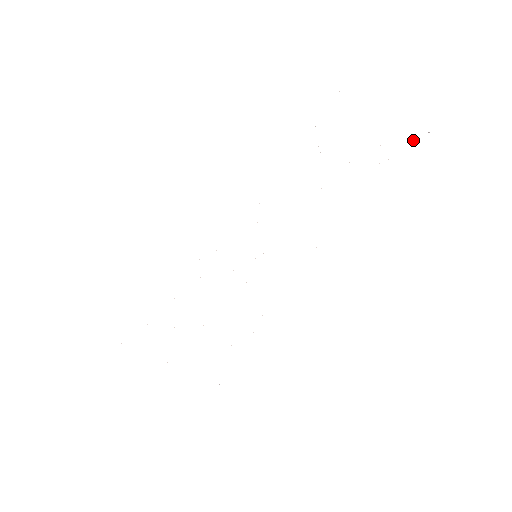
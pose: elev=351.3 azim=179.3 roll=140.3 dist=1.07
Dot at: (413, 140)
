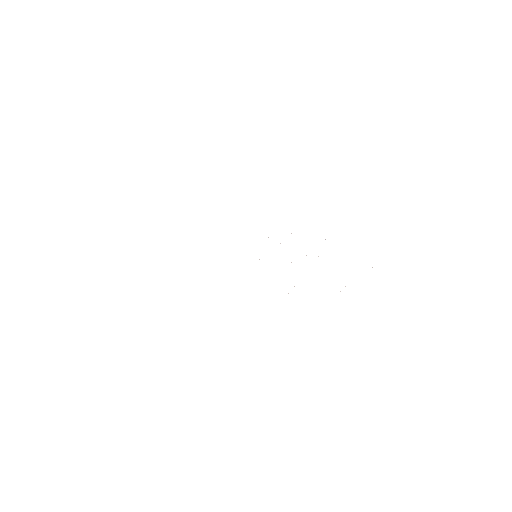
Dot at: occluded
